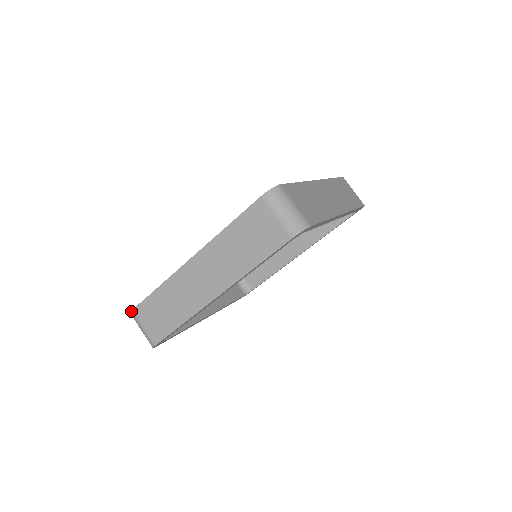
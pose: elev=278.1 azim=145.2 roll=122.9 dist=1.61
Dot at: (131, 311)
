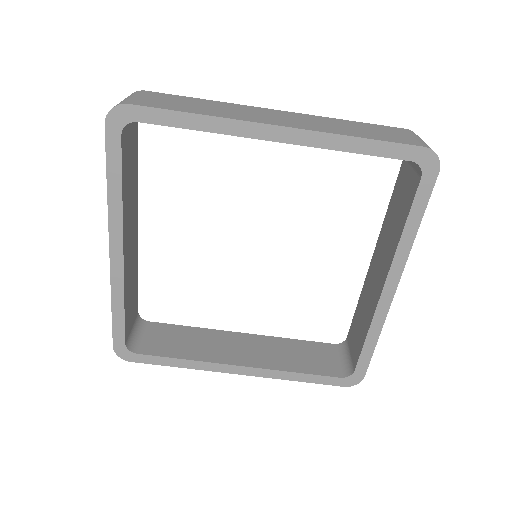
Dot at: occluded
